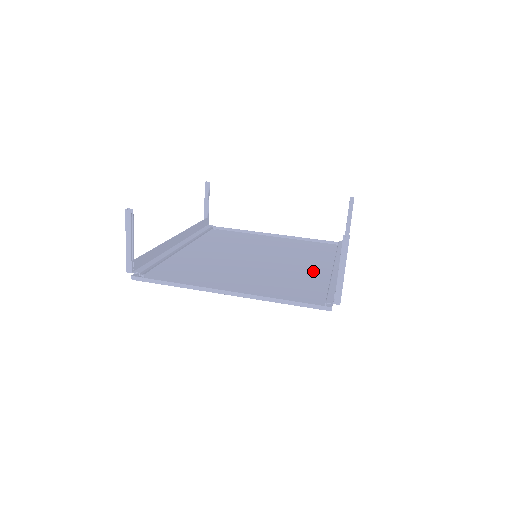
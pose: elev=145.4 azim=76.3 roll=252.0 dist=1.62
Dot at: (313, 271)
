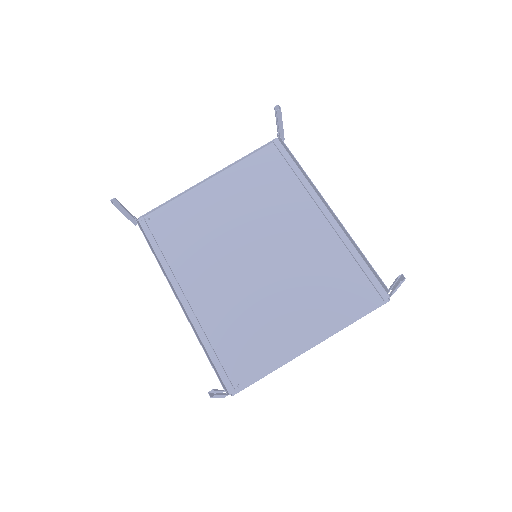
Dot at: (315, 236)
